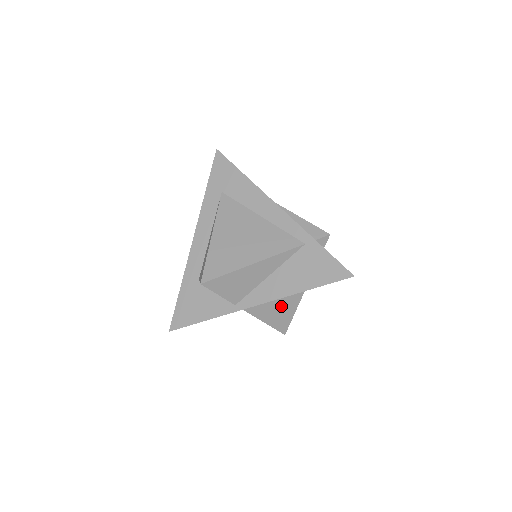
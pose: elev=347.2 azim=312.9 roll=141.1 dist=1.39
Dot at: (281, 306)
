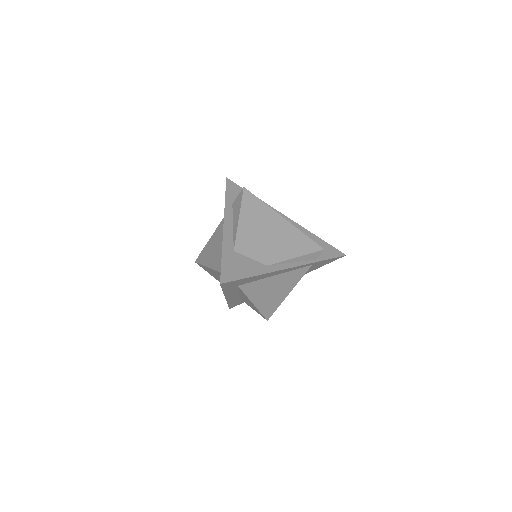
Dot at: occluded
